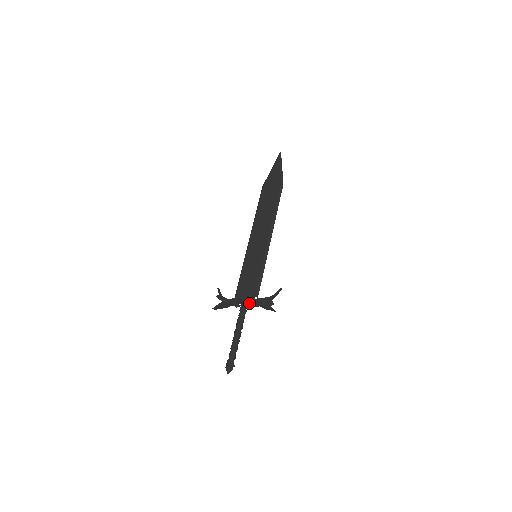
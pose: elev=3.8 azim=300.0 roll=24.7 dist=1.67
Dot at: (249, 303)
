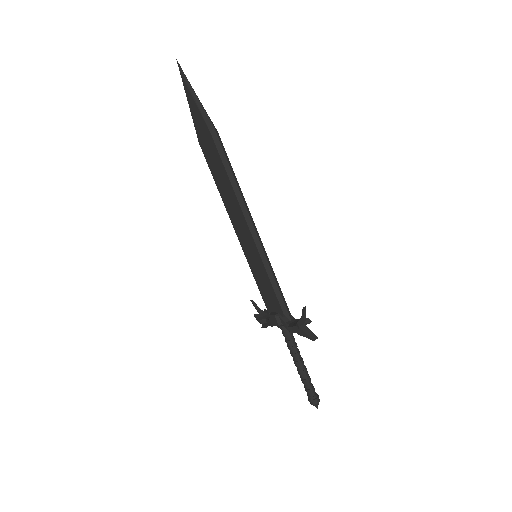
Dot at: occluded
